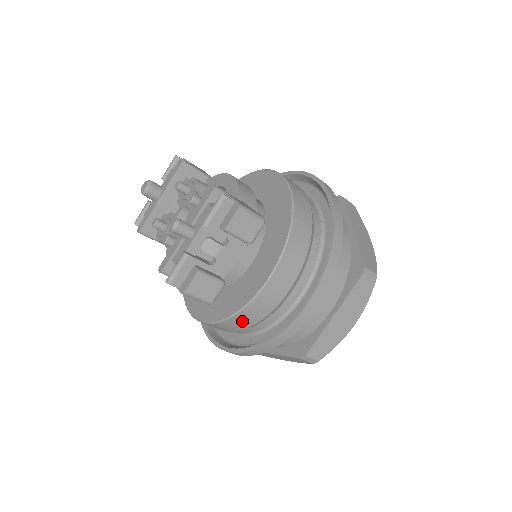
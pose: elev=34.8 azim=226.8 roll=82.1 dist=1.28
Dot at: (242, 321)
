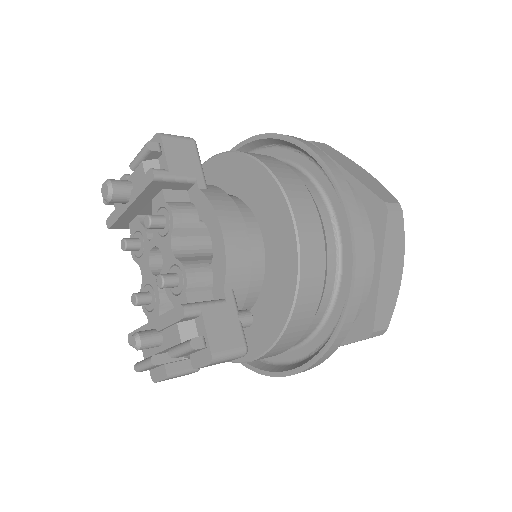
Dot at: occluded
